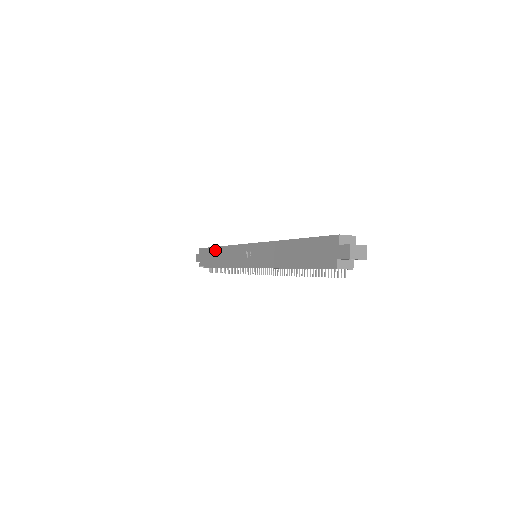
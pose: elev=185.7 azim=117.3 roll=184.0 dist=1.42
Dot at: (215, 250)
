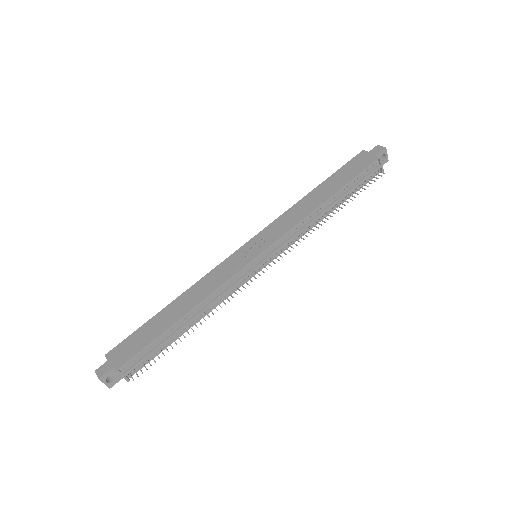
Dot at: (163, 312)
